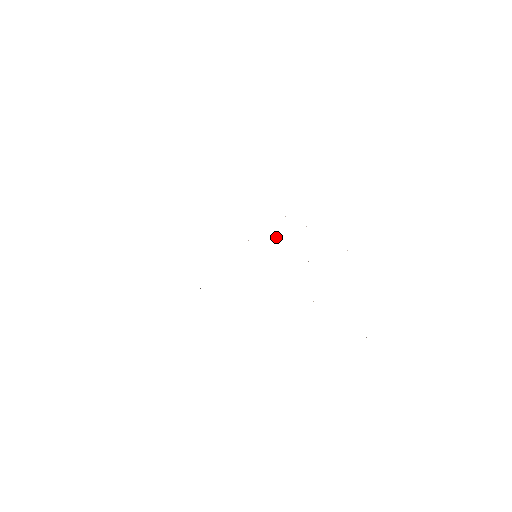
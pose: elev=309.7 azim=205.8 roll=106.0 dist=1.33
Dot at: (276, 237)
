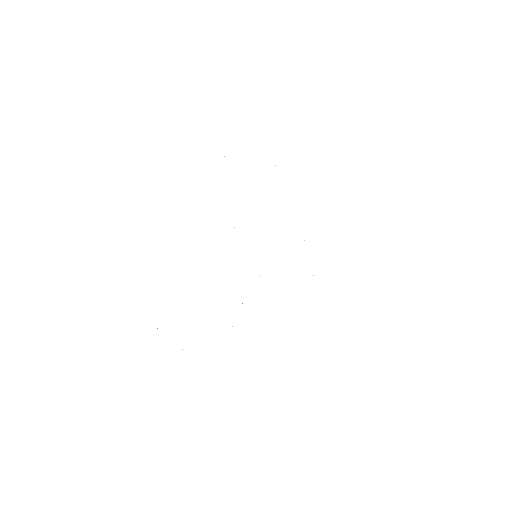
Dot at: occluded
